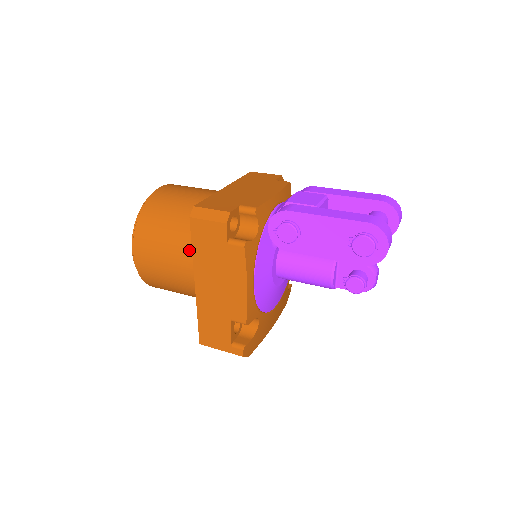
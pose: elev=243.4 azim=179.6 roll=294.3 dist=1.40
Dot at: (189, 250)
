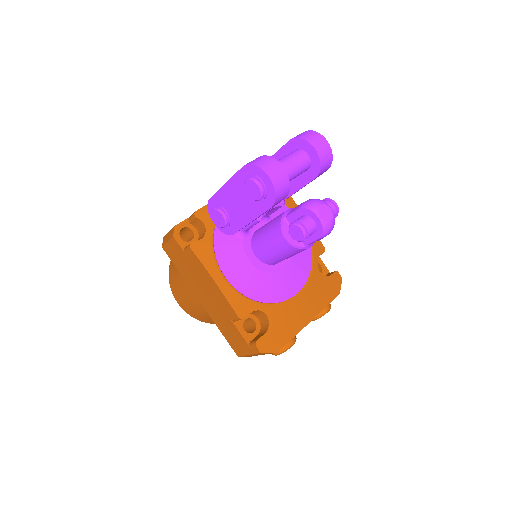
Dot at: occluded
